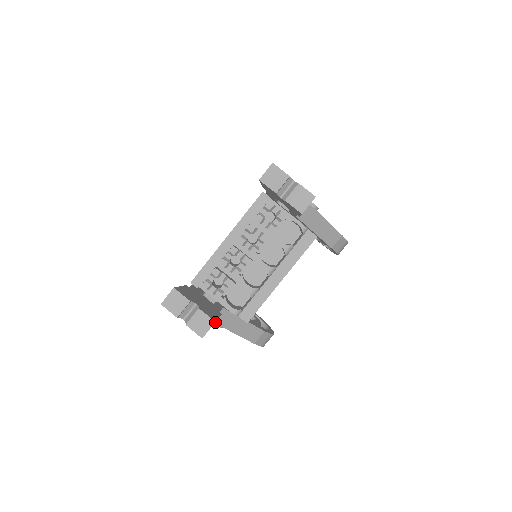
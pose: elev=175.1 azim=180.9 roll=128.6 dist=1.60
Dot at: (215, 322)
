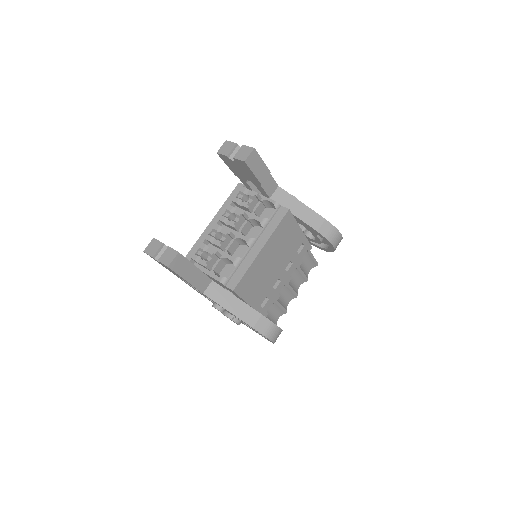
Dot at: (206, 295)
